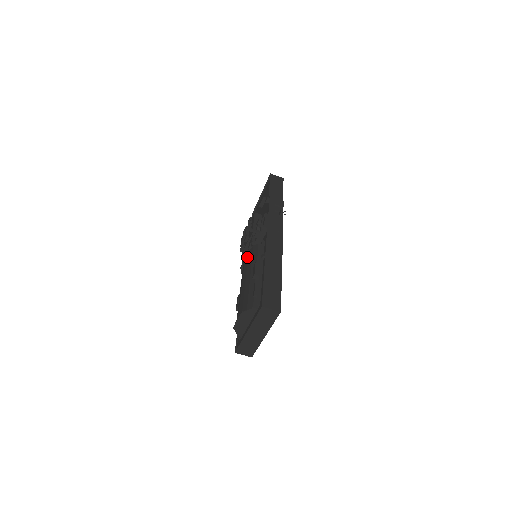
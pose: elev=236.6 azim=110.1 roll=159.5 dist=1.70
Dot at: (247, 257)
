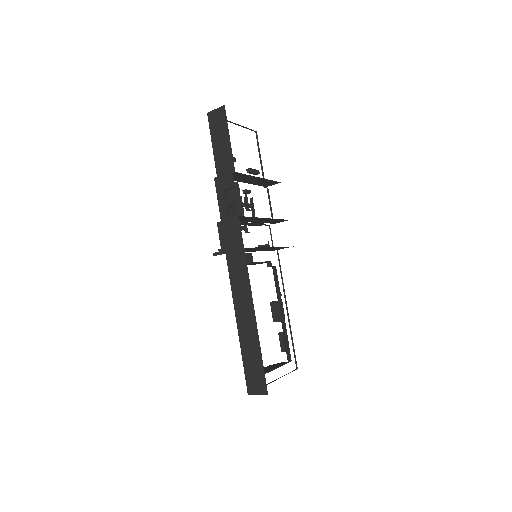
Dot at: occluded
